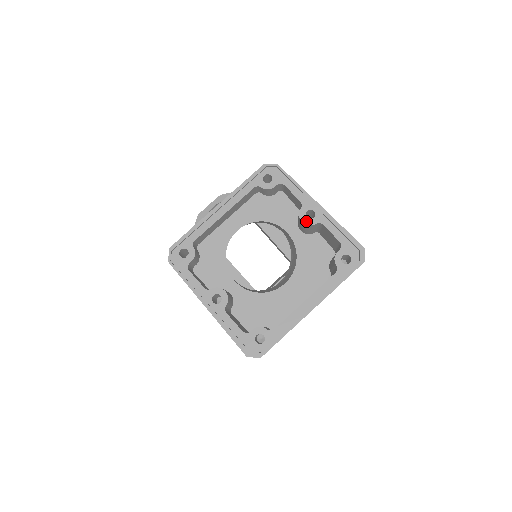
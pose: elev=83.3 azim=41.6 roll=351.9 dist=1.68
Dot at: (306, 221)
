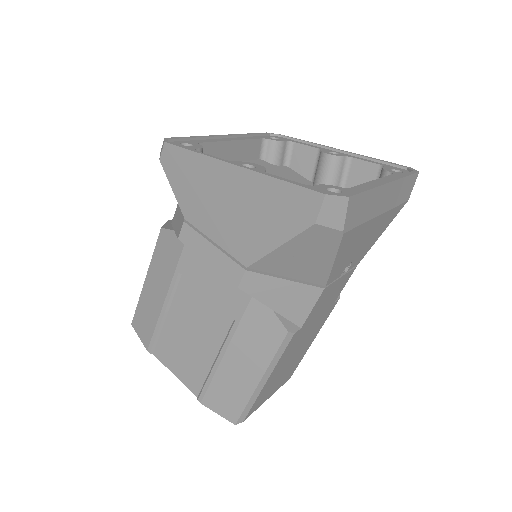
Dot at: (332, 154)
